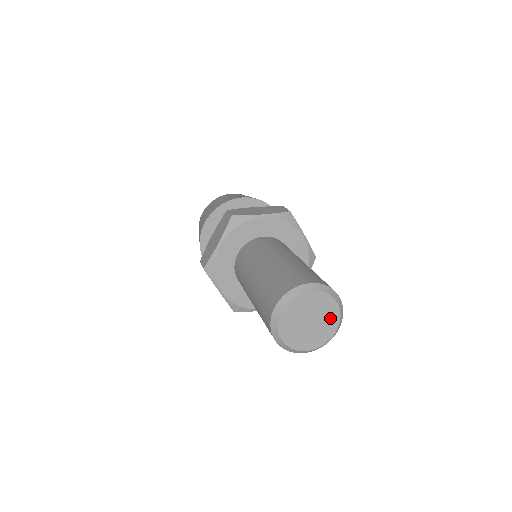
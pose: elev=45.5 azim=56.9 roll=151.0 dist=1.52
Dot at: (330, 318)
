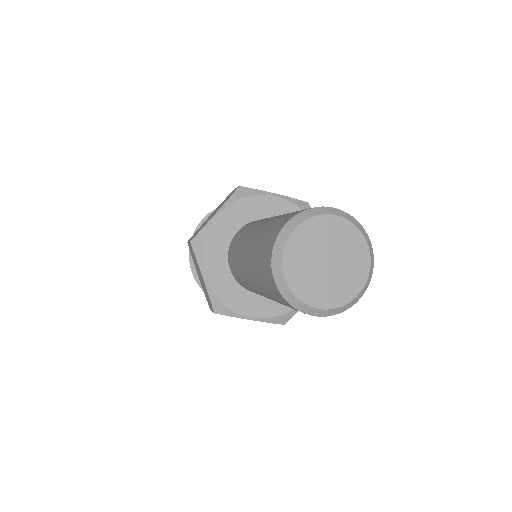
Dot at: (356, 267)
